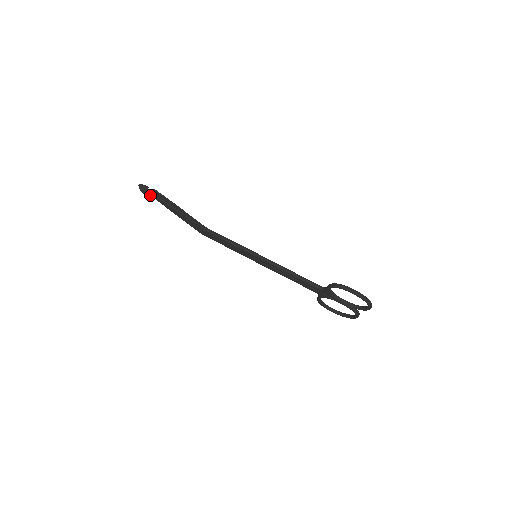
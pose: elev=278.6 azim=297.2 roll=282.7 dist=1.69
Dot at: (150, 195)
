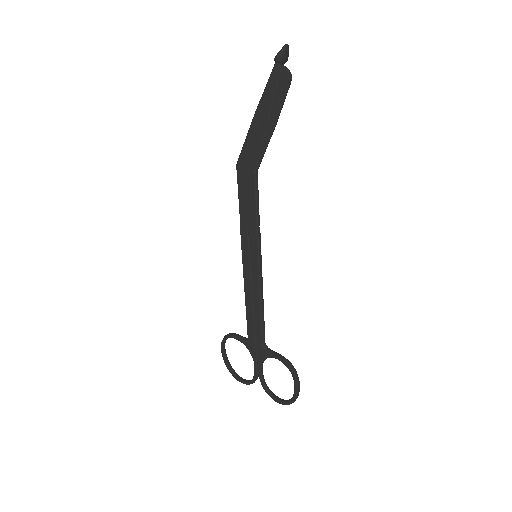
Dot at: (273, 68)
